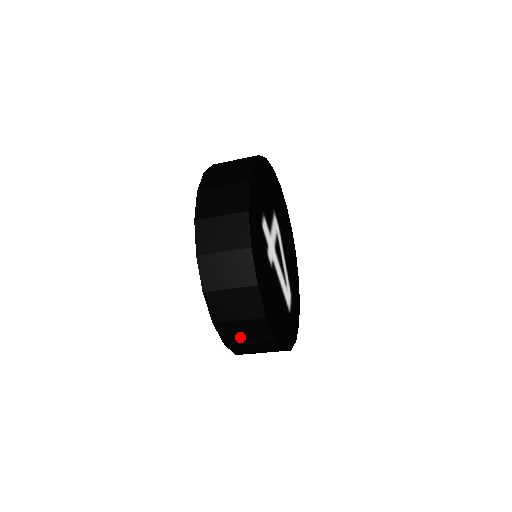
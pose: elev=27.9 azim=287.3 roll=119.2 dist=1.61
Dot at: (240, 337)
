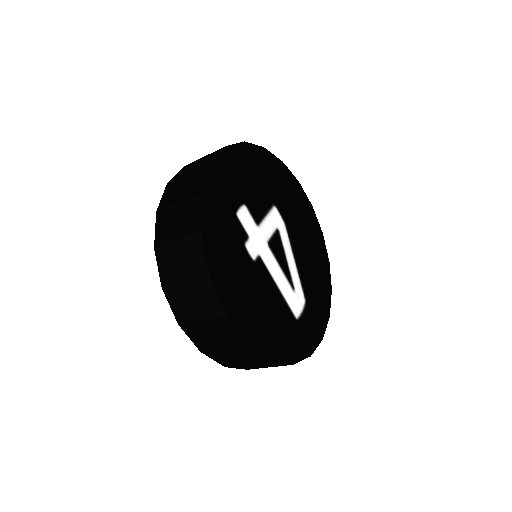
Dot at: (211, 341)
